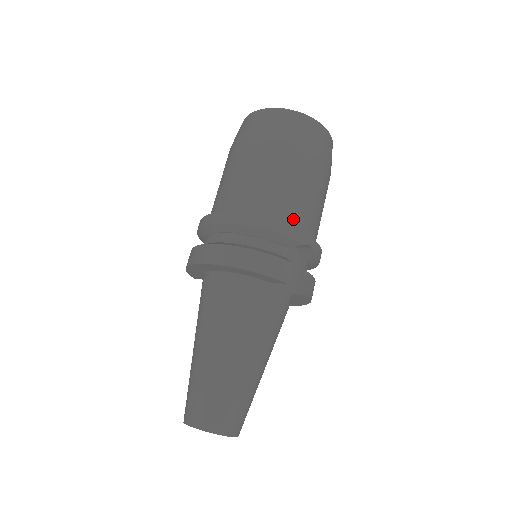
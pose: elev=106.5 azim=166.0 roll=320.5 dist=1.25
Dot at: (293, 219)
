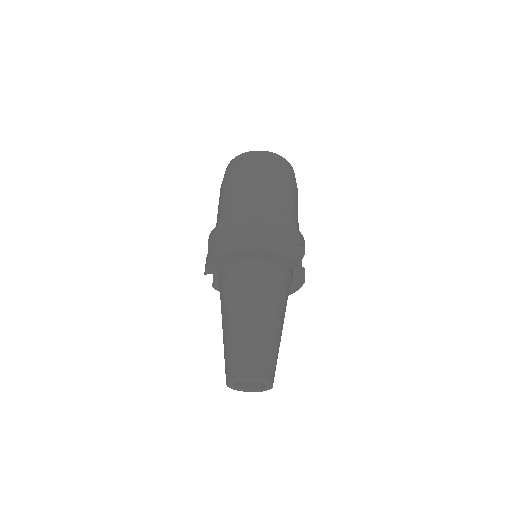
Dot at: (294, 226)
